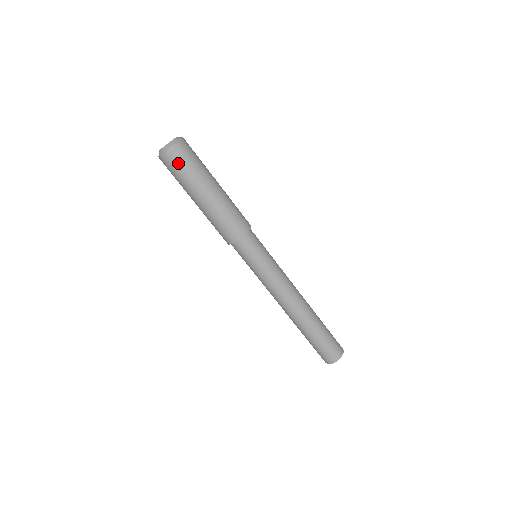
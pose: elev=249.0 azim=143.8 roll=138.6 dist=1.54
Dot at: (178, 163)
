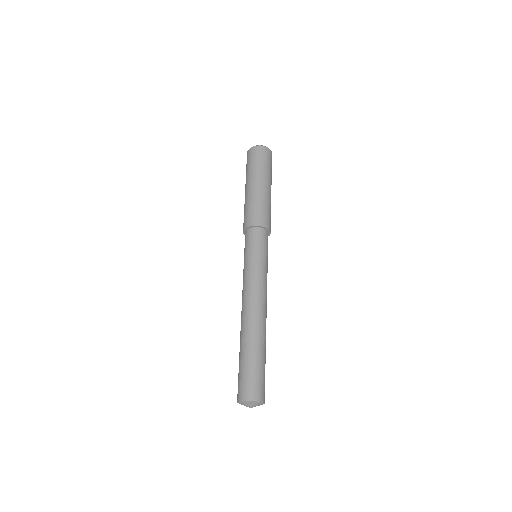
Dot at: (258, 156)
